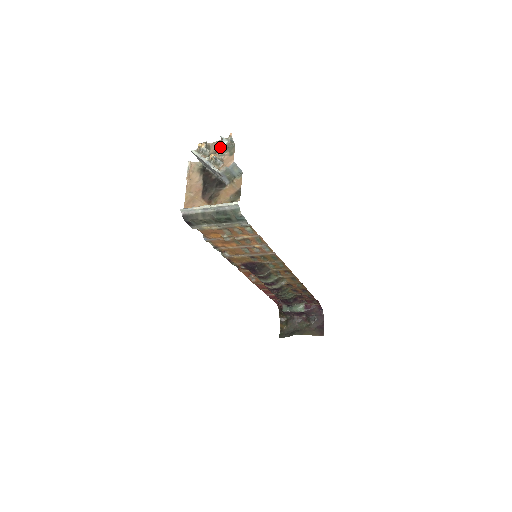
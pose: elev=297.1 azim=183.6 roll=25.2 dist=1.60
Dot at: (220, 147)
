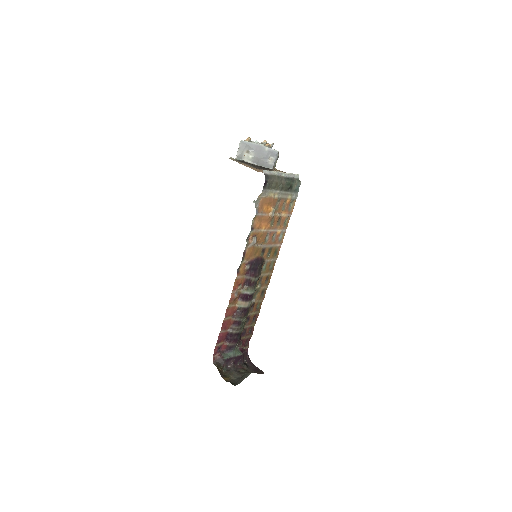
Dot at: occluded
